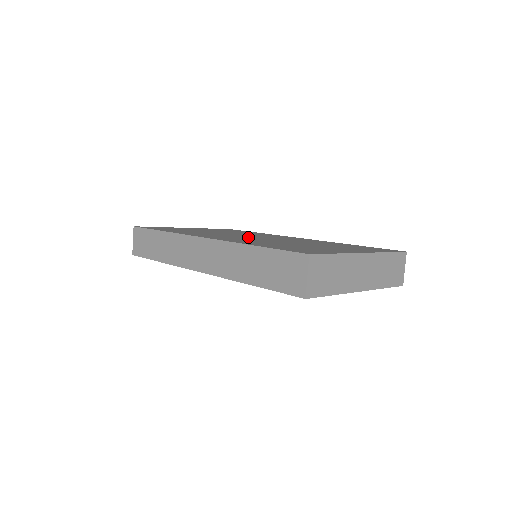
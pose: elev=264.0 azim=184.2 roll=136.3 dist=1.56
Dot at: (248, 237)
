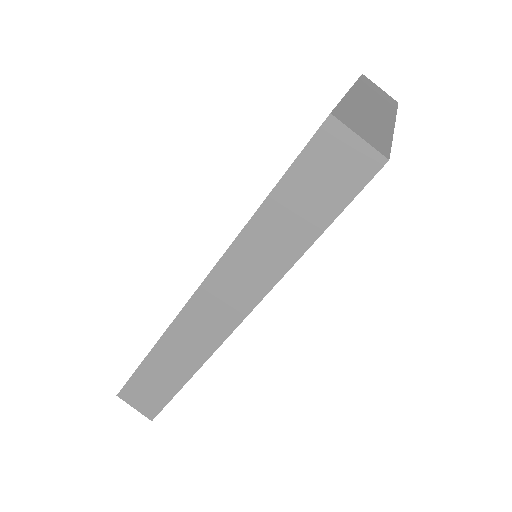
Dot at: occluded
